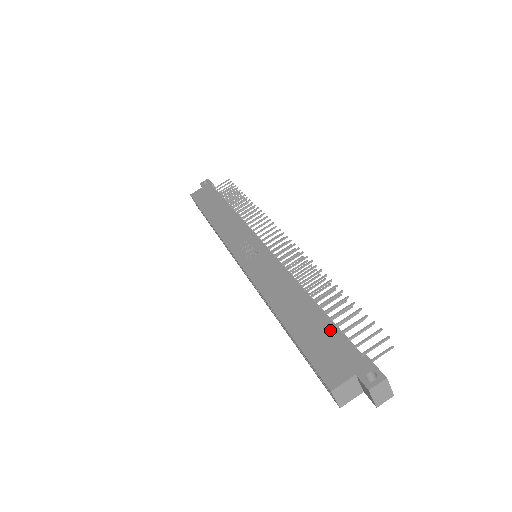
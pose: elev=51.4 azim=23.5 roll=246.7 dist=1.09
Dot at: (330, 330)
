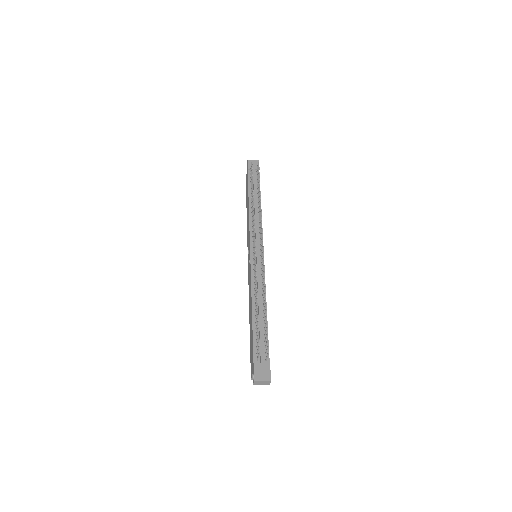
Dot at: (252, 340)
